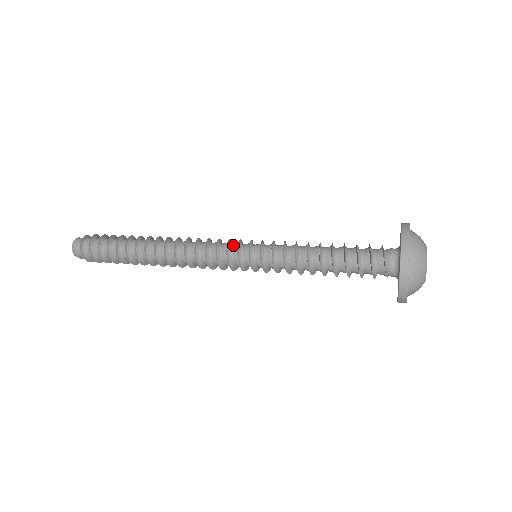
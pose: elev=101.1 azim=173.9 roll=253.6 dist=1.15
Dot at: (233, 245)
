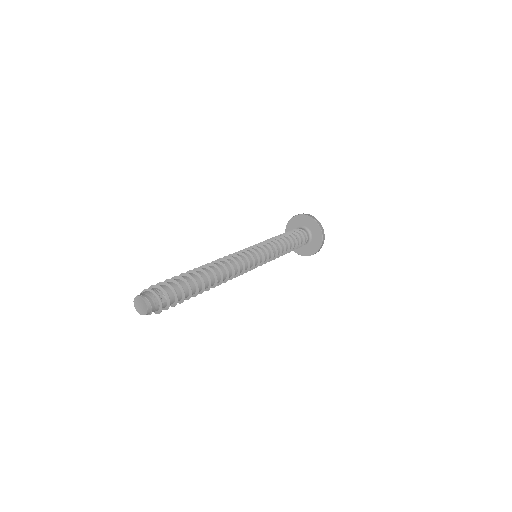
Dot at: (245, 252)
